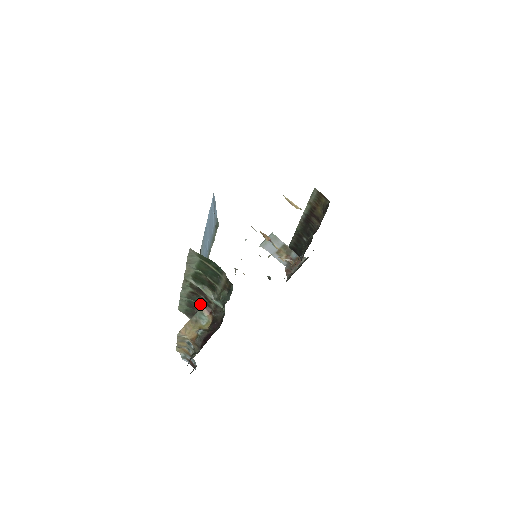
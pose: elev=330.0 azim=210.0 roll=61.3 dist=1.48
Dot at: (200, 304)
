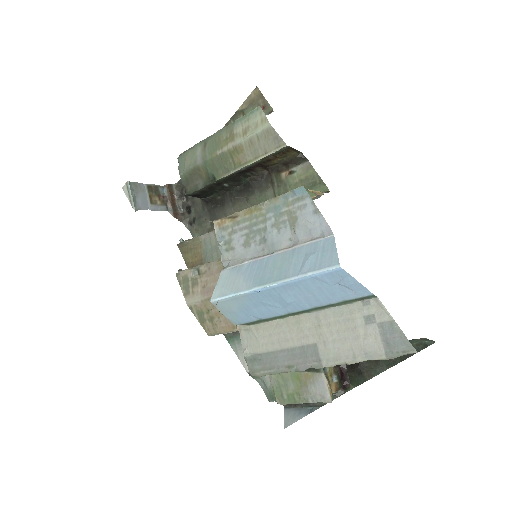
Dot at: occluded
